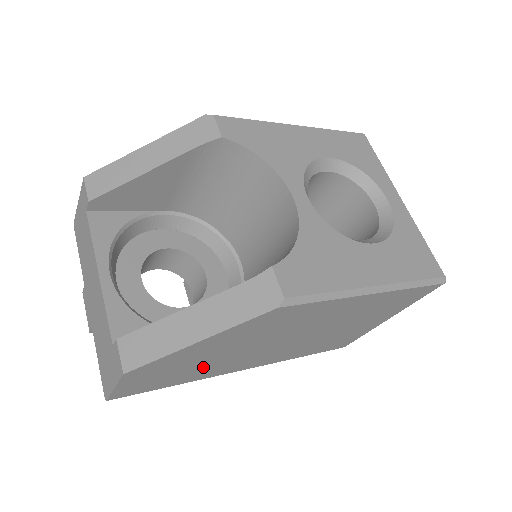
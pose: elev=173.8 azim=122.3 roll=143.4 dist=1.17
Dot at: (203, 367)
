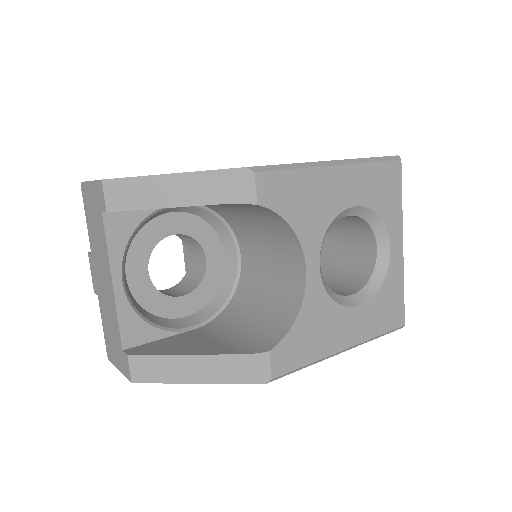
Dot at: occluded
